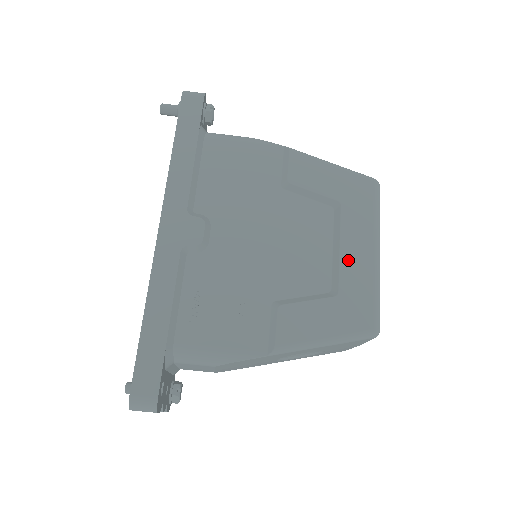
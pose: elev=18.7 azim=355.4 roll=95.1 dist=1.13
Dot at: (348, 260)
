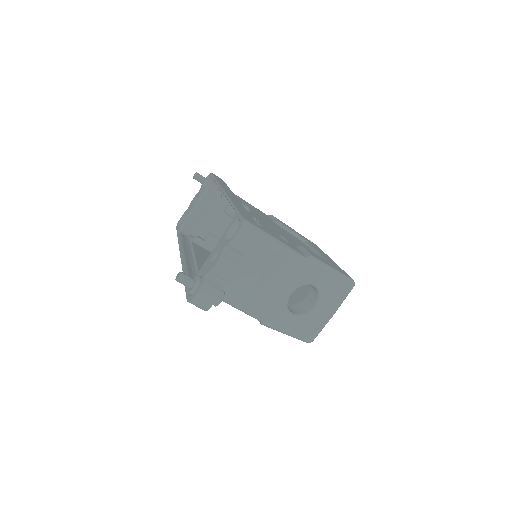
Dot at: (324, 255)
